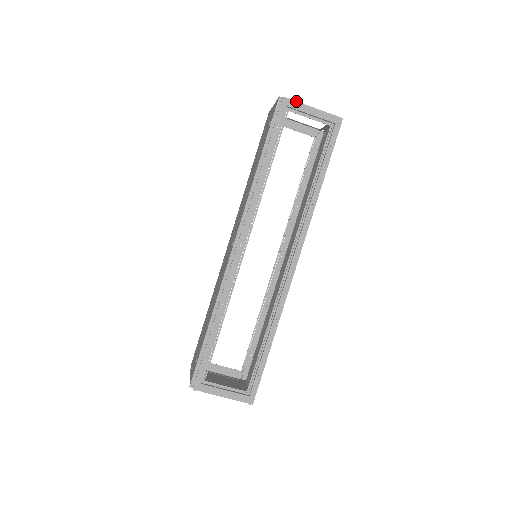
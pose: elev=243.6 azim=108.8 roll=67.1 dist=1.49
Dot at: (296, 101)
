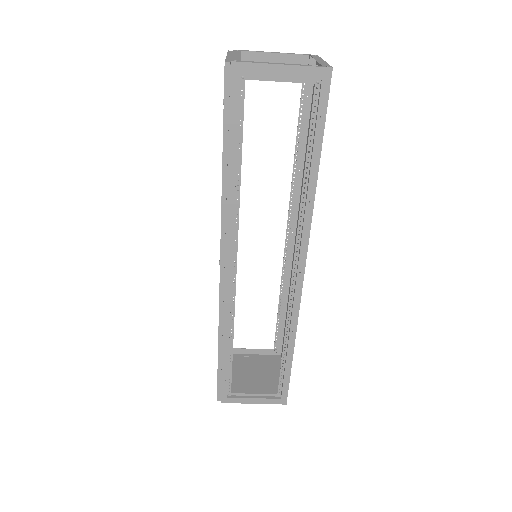
Dot at: (252, 62)
